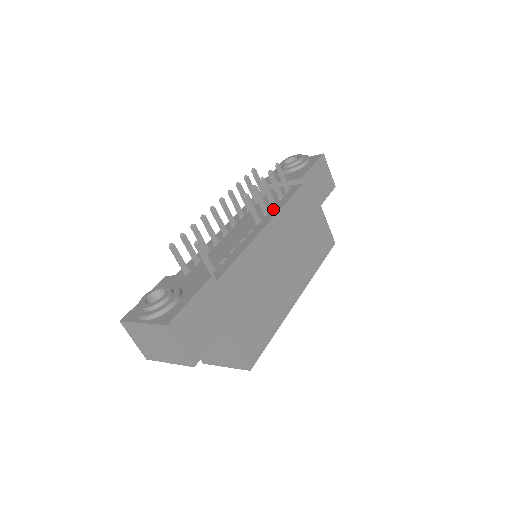
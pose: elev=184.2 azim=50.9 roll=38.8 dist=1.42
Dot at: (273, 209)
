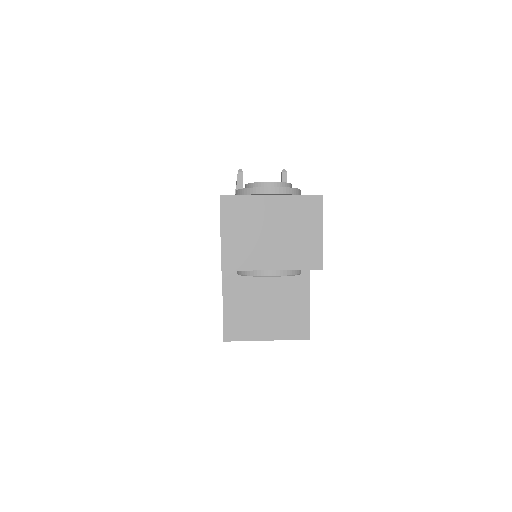
Dot at: occluded
